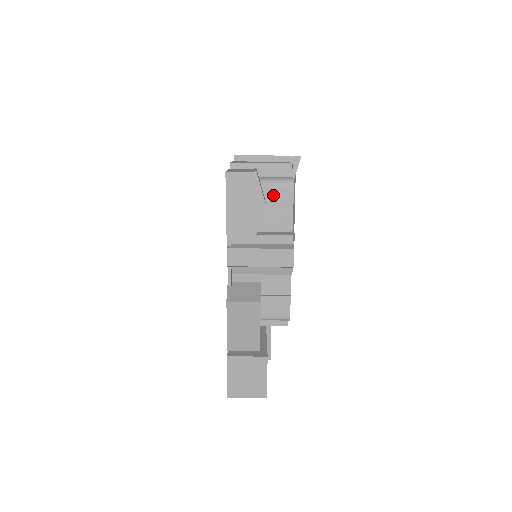
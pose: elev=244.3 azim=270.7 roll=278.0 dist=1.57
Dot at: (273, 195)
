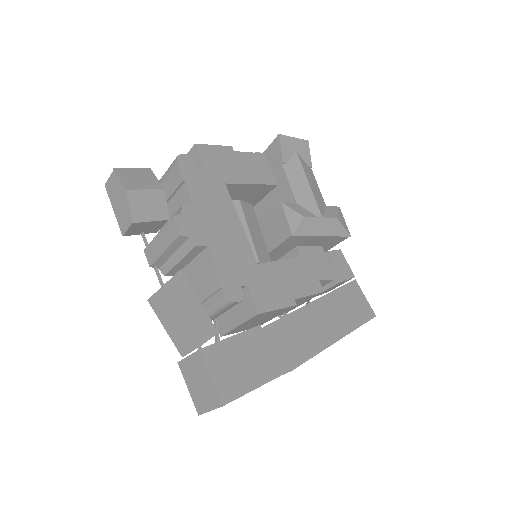
Dot at: (169, 181)
